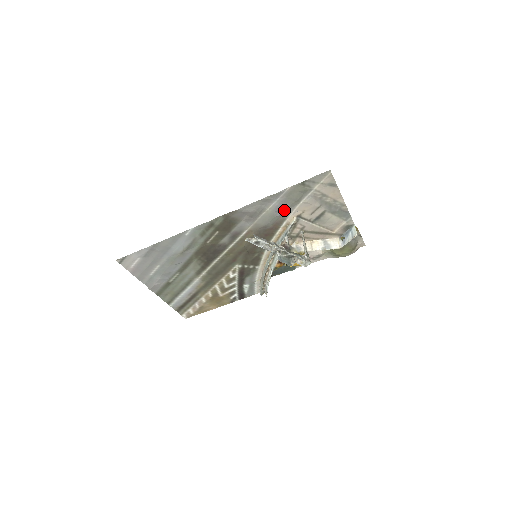
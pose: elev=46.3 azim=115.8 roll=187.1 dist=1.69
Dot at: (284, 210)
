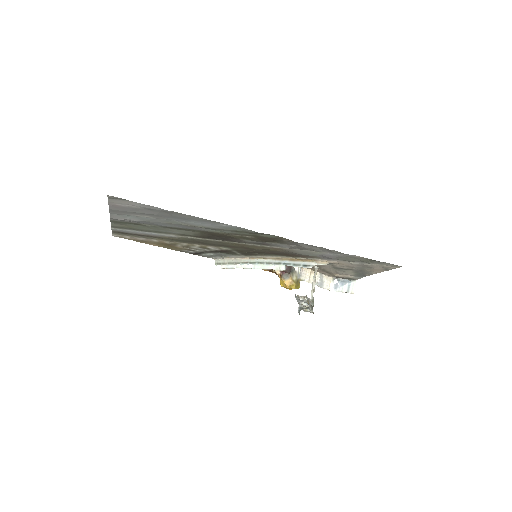
Dot at: (330, 258)
